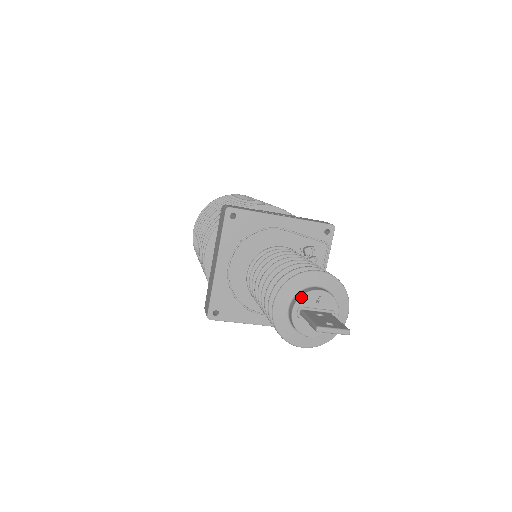
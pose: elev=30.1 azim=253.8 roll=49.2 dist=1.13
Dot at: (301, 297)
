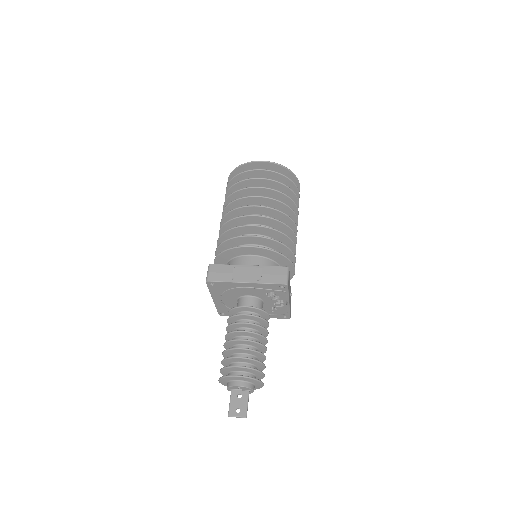
Dot at: (229, 387)
